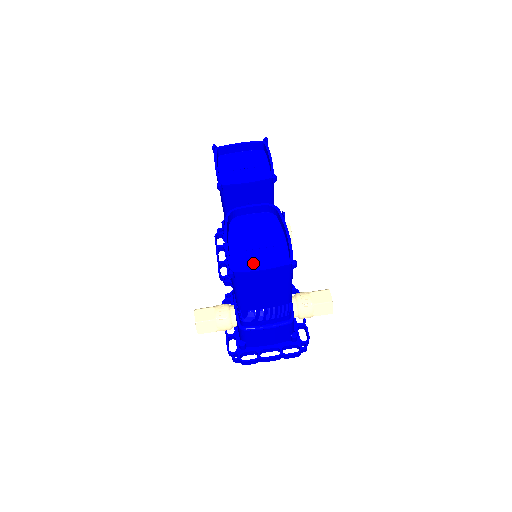
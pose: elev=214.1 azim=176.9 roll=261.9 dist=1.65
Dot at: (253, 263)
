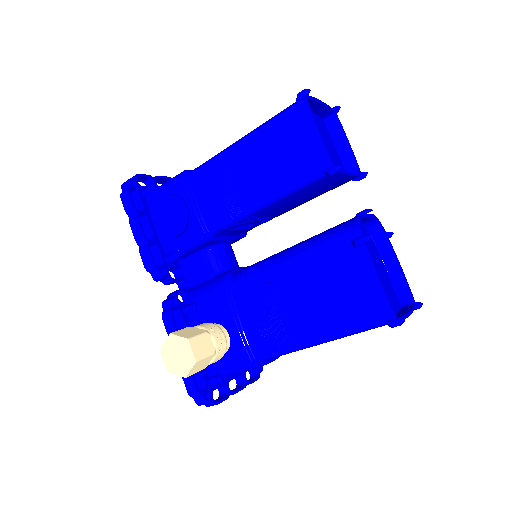
Dot at: occluded
